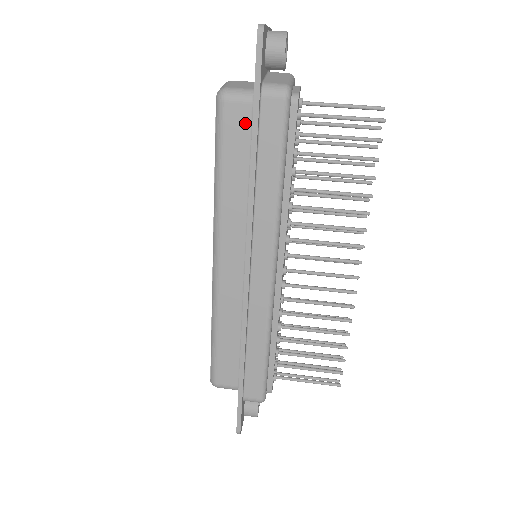
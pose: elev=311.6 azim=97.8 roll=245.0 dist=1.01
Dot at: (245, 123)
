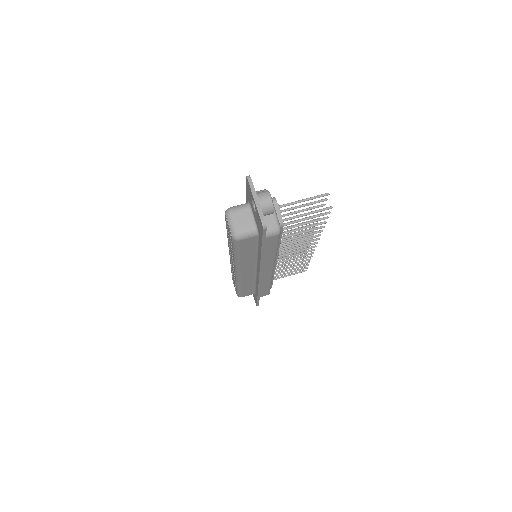
Dot at: (253, 242)
